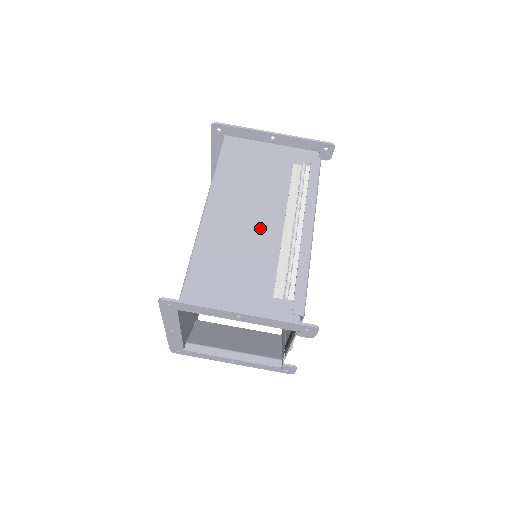
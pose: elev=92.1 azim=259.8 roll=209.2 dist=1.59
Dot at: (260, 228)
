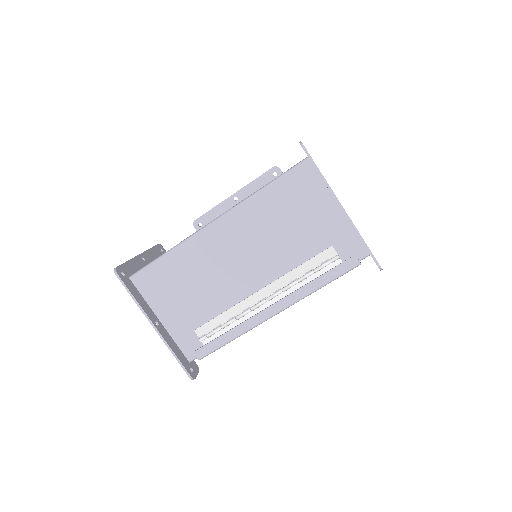
Dot at: (240, 275)
